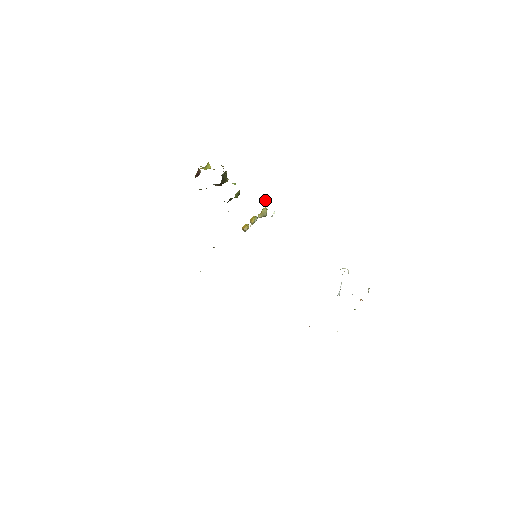
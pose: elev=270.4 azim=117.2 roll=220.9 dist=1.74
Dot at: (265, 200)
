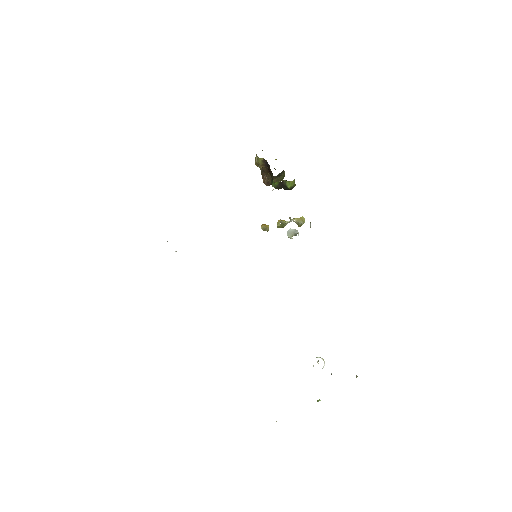
Dot at: (294, 230)
